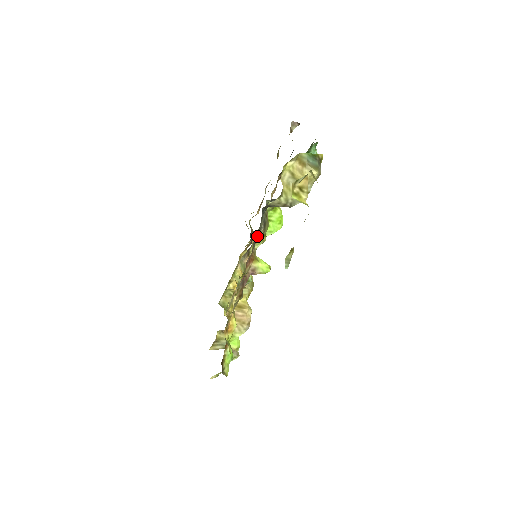
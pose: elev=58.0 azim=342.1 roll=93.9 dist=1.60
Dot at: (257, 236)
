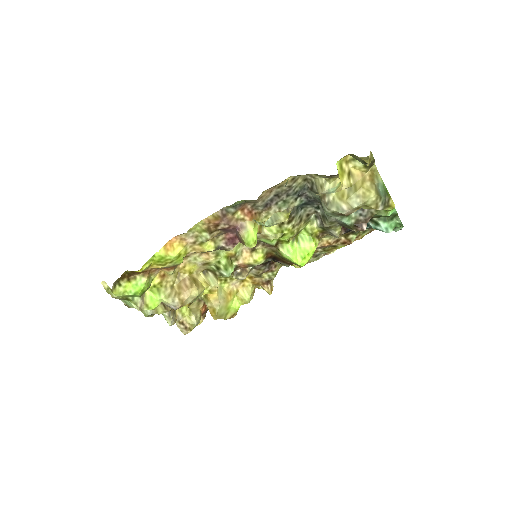
Dot at: (277, 206)
